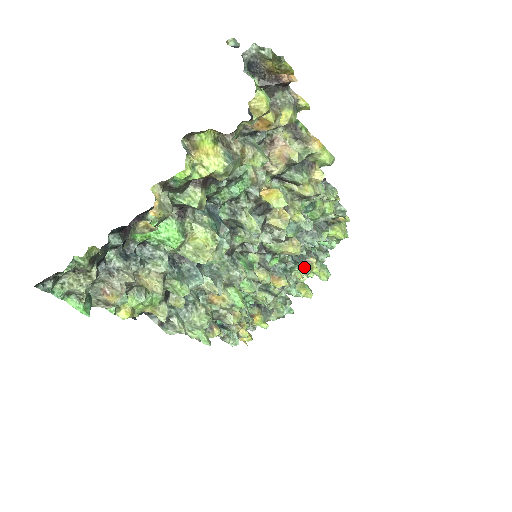
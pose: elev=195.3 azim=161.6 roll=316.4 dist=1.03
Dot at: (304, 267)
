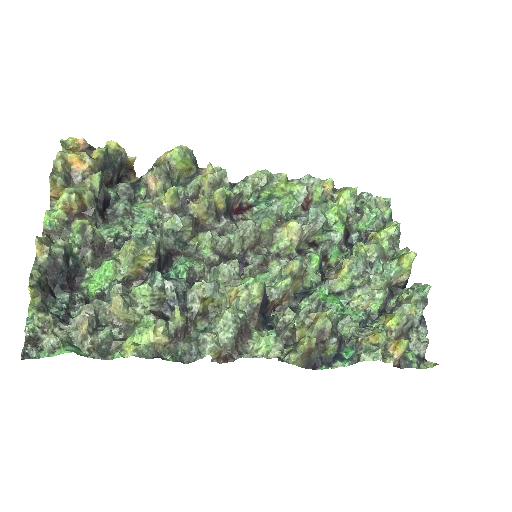
Dot at: occluded
